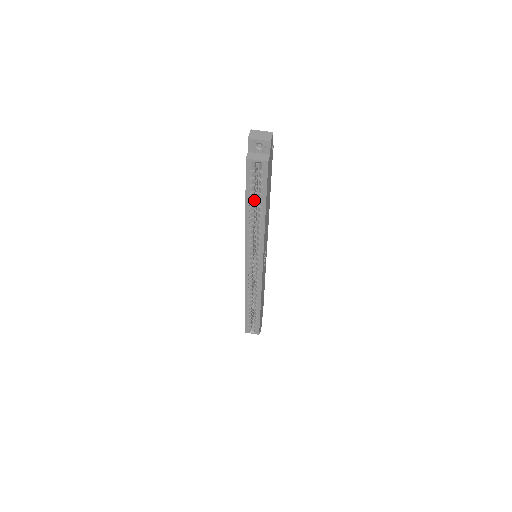
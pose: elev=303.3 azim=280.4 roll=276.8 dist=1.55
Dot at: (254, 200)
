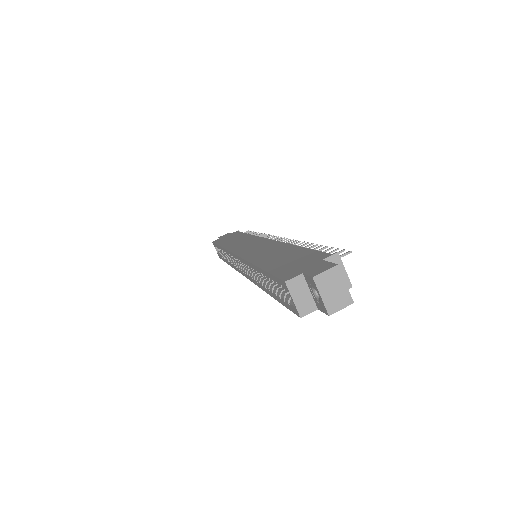
Dot at: occluded
